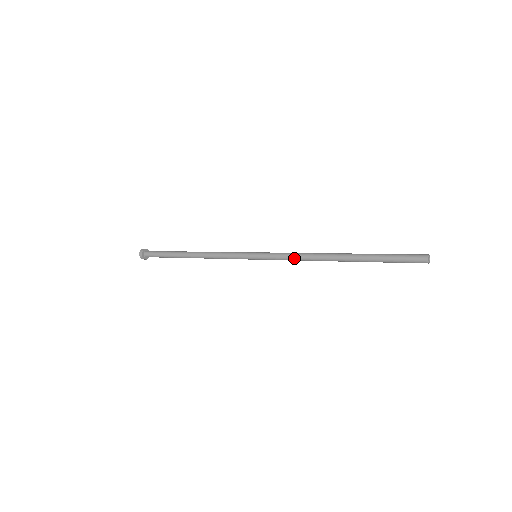
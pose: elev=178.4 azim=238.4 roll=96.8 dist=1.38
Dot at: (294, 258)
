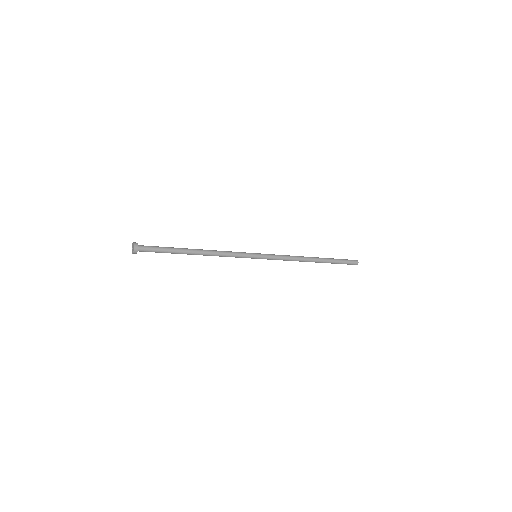
Dot at: (287, 257)
